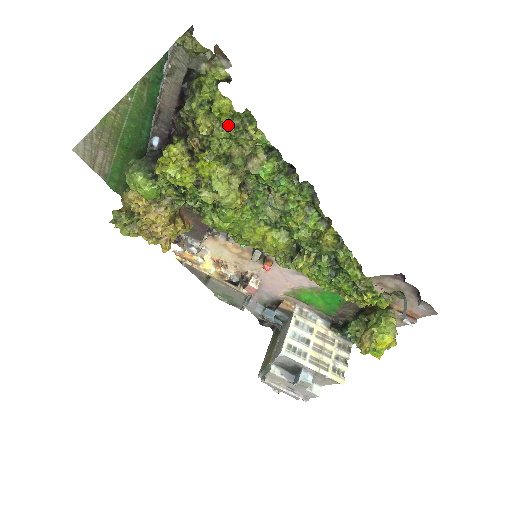
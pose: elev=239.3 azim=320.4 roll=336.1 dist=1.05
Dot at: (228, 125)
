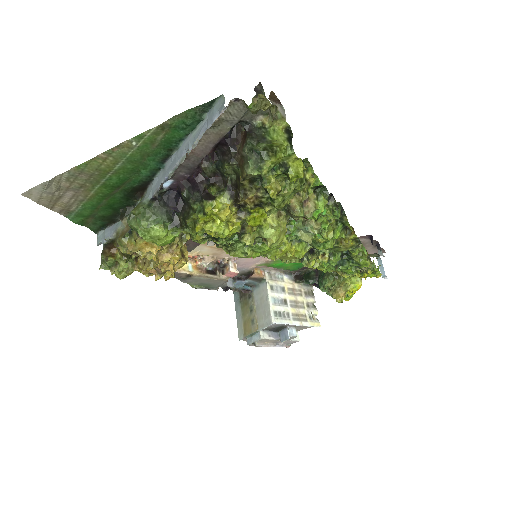
Dot at: (295, 182)
